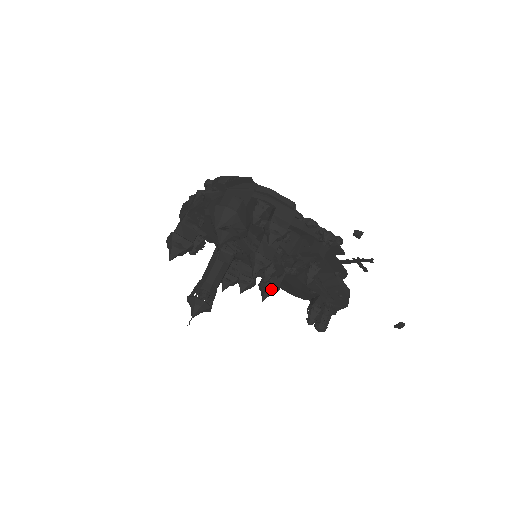
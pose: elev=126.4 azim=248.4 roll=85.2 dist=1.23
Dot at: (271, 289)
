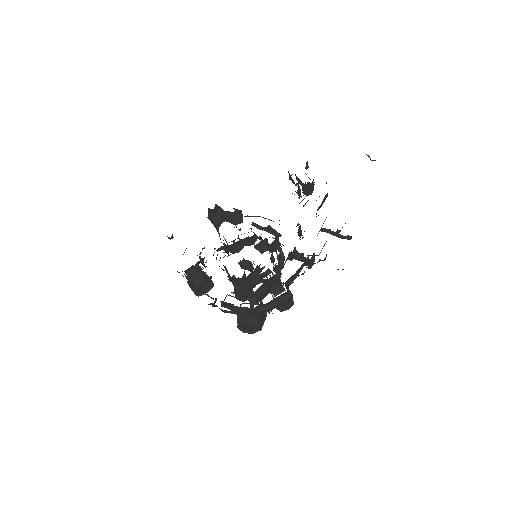
Dot at: (276, 250)
